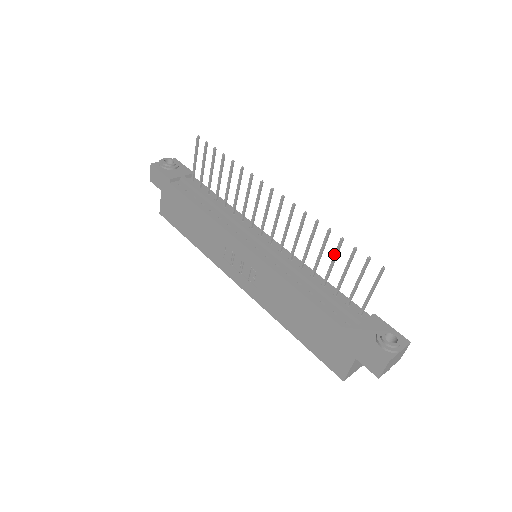
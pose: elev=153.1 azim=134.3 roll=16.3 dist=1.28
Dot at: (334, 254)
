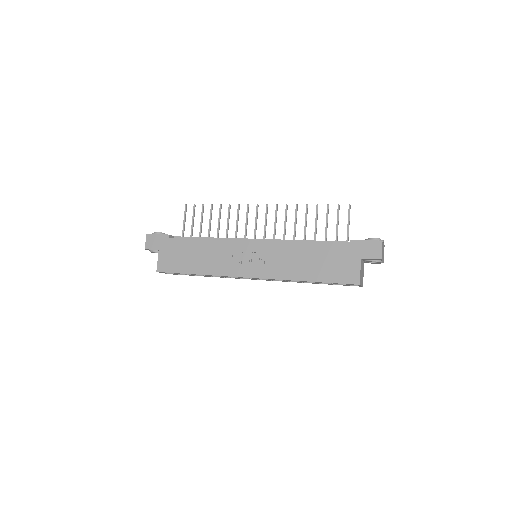
Dot at: occluded
